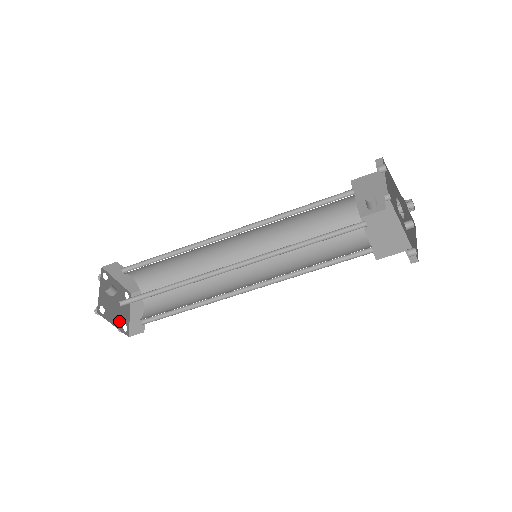
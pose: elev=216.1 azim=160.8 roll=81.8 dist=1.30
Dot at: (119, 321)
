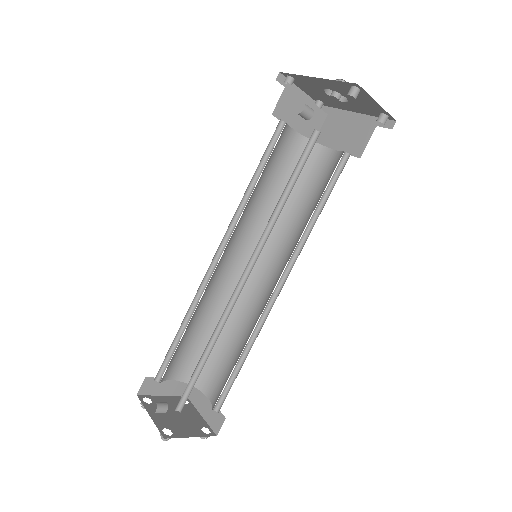
Dot at: (194, 429)
